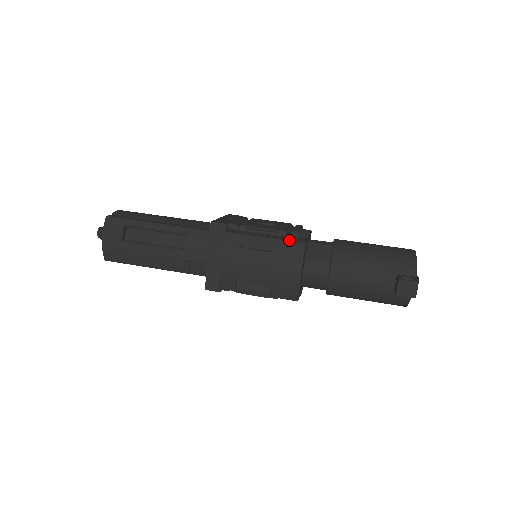
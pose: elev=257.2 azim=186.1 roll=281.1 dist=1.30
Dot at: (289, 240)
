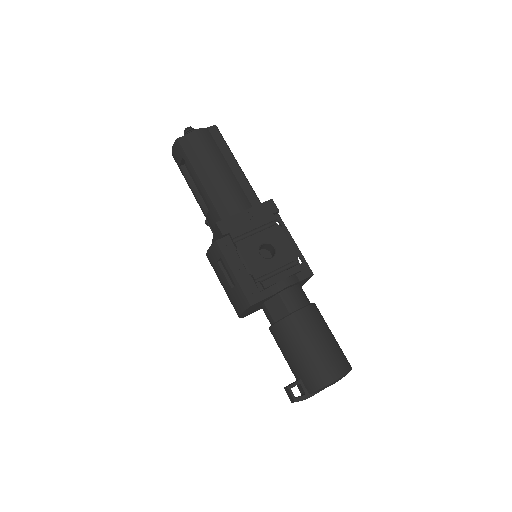
Dot at: (244, 292)
